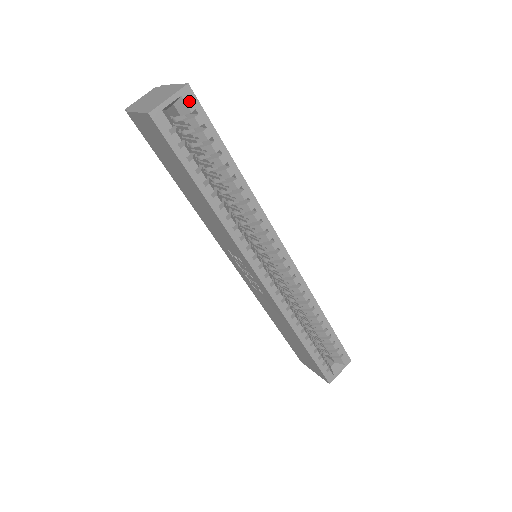
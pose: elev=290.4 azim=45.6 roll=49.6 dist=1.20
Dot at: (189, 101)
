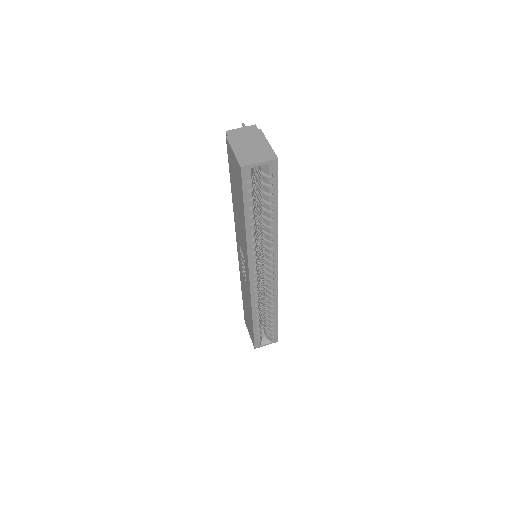
Dot at: (272, 168)
